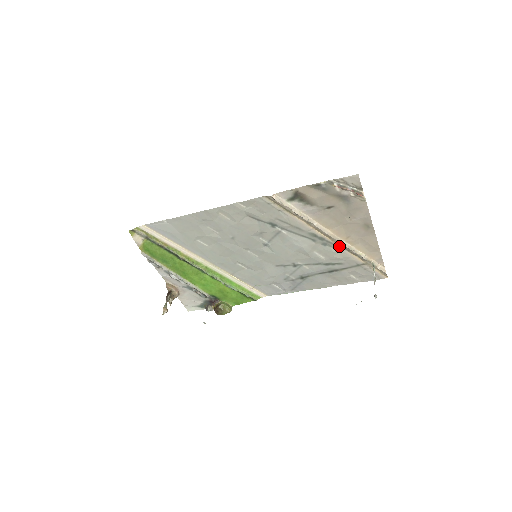
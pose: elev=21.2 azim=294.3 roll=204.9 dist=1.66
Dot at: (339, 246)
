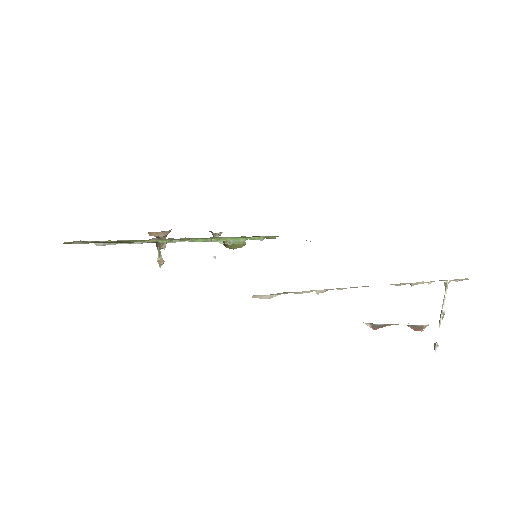
Dot at: occluded
